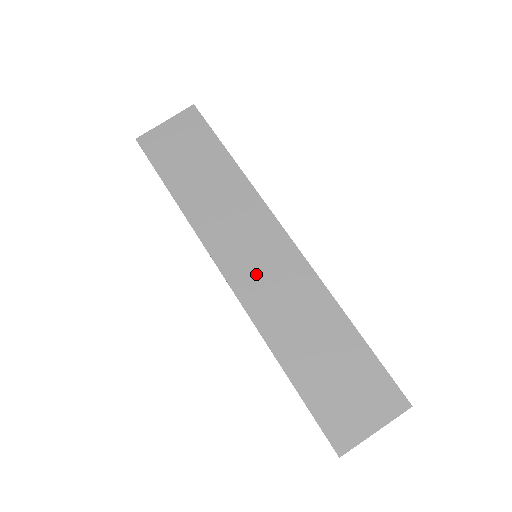
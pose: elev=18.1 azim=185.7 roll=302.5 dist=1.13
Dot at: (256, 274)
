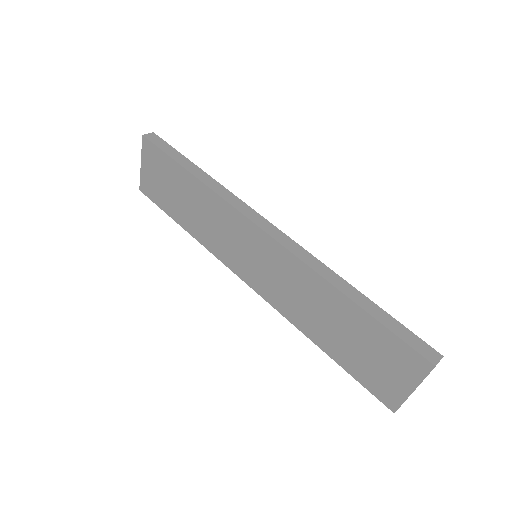
Dot at: (263, 275)
